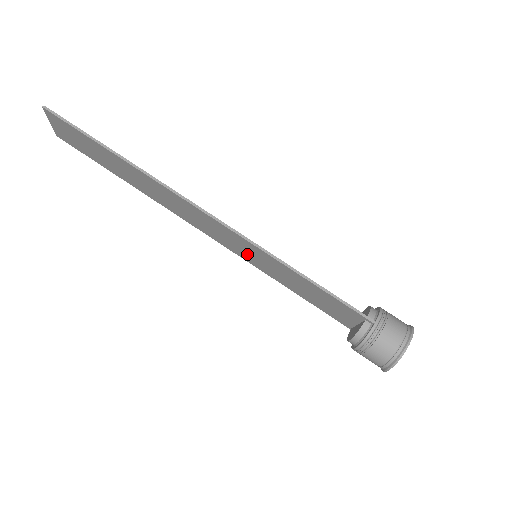
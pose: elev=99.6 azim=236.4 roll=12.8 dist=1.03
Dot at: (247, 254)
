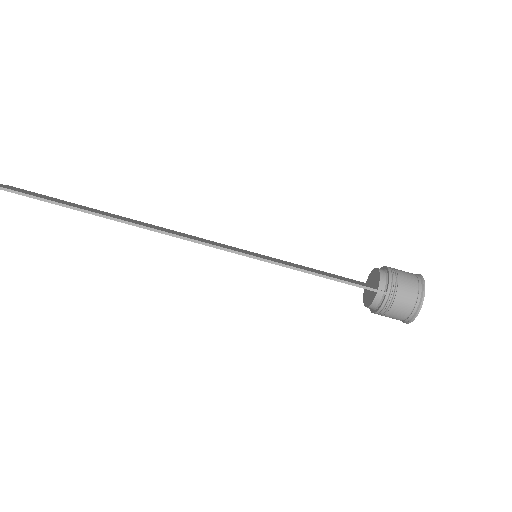
Dot at: occluded
